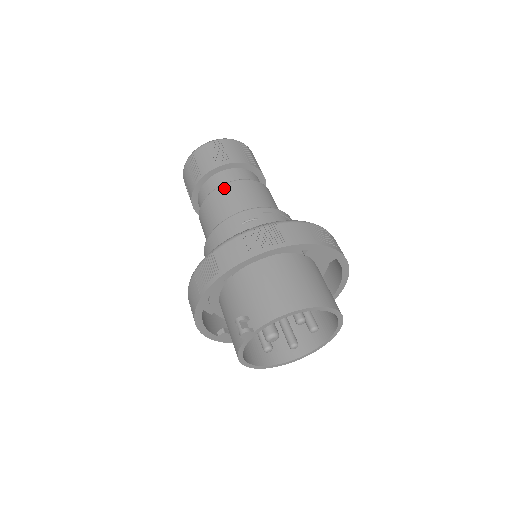
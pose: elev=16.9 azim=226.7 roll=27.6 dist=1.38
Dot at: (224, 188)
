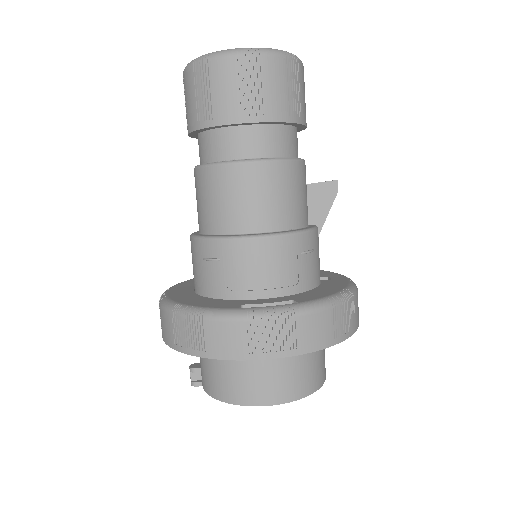
Dot at: (202, 175)
